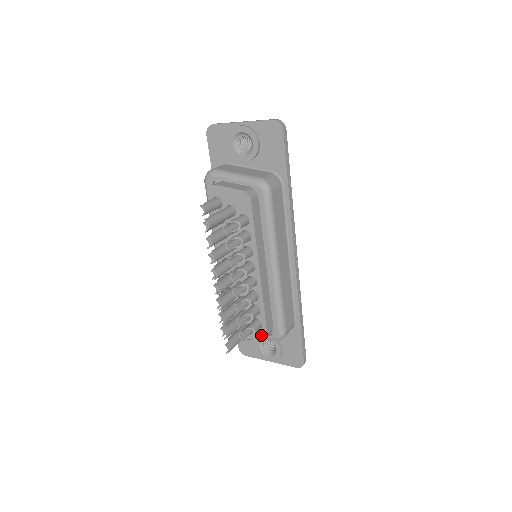
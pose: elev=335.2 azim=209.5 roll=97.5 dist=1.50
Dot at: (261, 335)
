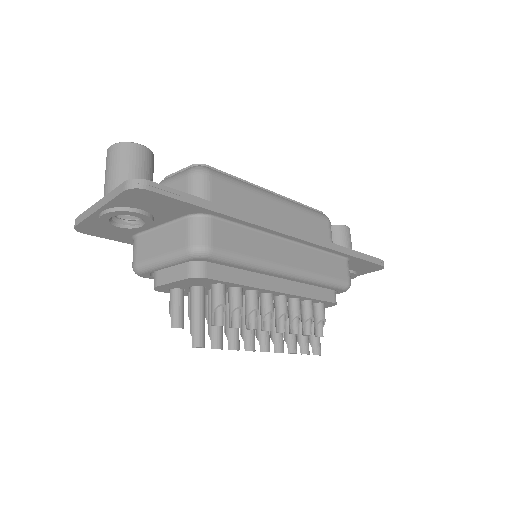
Dot at: (330, 305)
